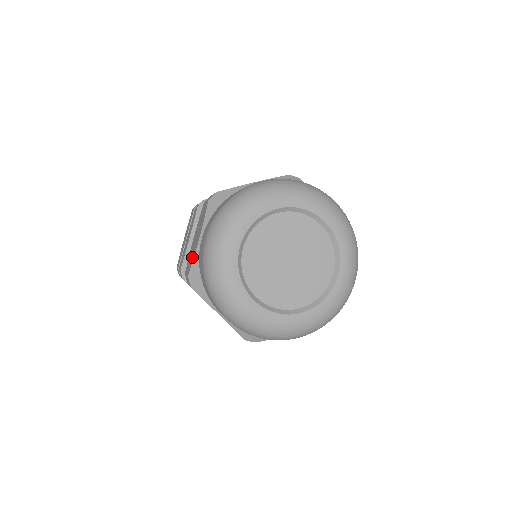
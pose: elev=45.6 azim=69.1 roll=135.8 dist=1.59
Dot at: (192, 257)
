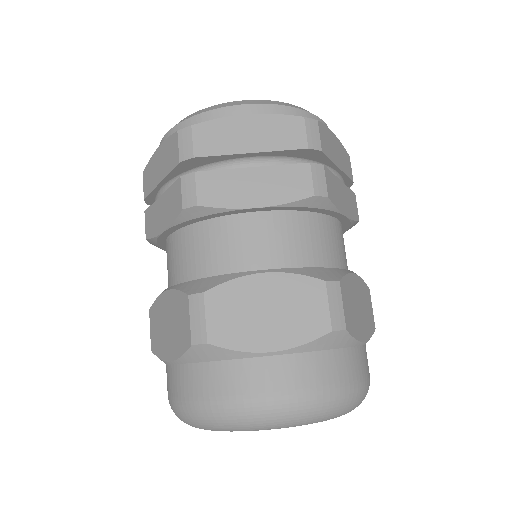
Dot at: (159, 344)
